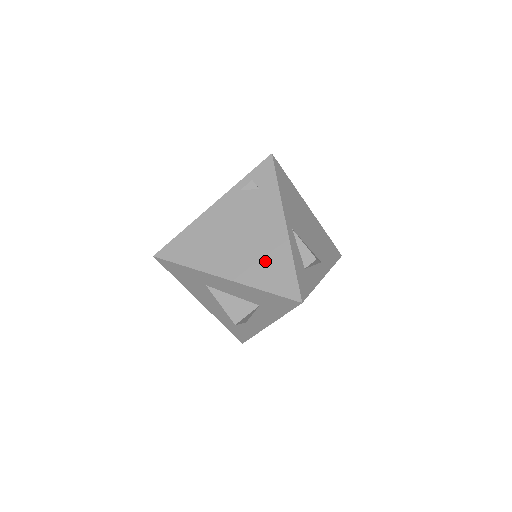
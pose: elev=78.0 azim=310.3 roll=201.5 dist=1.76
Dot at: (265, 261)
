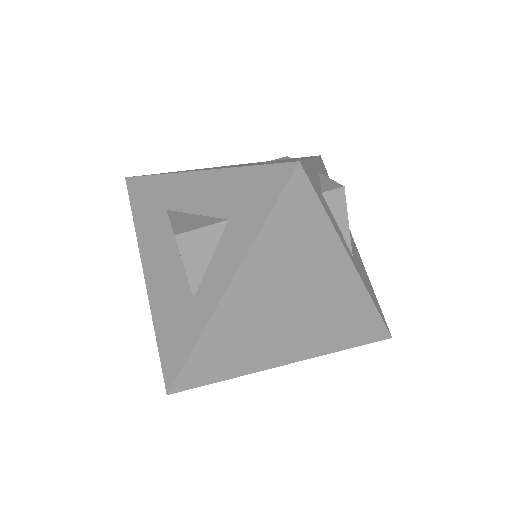
Dot at: occluded
